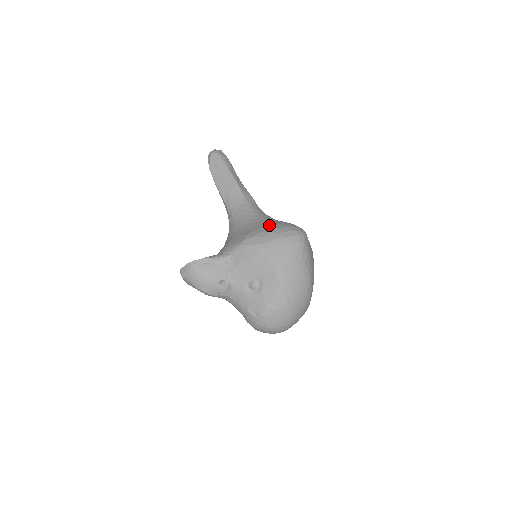
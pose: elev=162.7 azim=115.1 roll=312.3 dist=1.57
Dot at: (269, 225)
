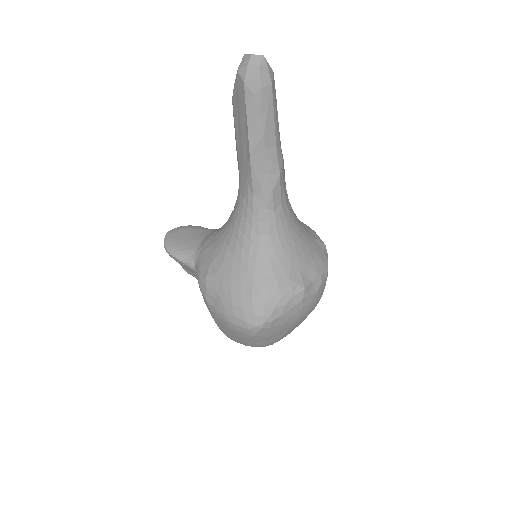
Dot at: (232, 285)
